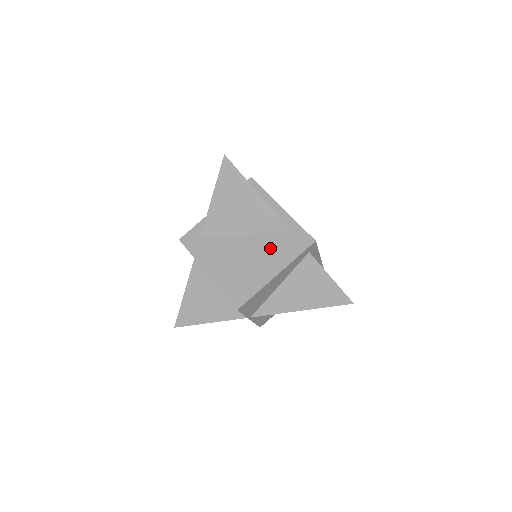
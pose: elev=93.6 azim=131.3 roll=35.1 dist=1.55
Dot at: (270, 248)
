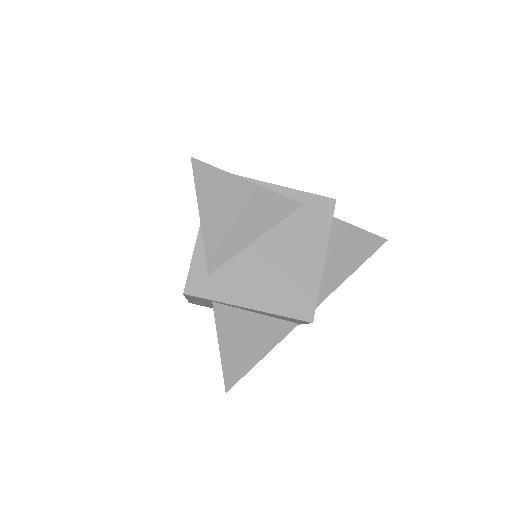
Dot at: (296, 236)
